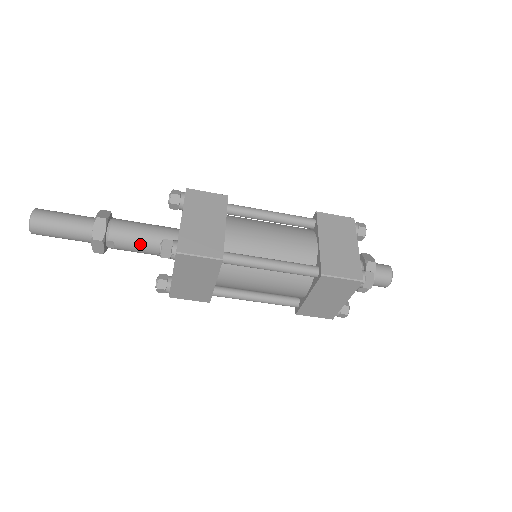
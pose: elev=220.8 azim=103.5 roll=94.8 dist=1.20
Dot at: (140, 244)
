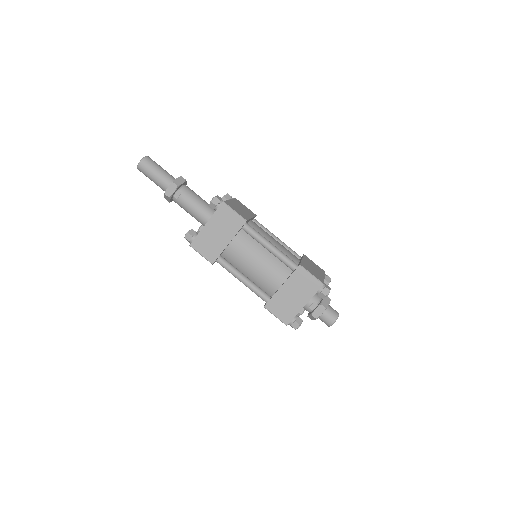
Dot at: (195, 203)
